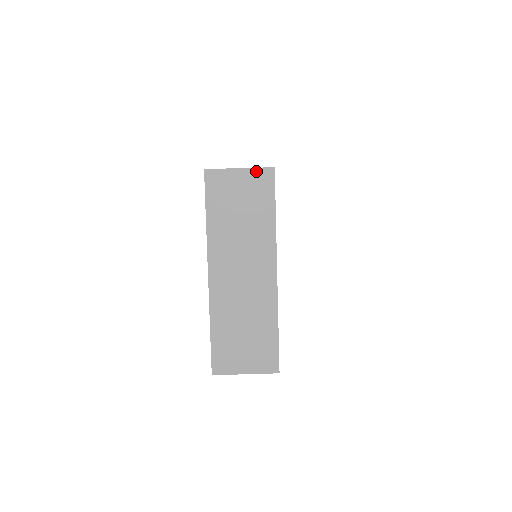
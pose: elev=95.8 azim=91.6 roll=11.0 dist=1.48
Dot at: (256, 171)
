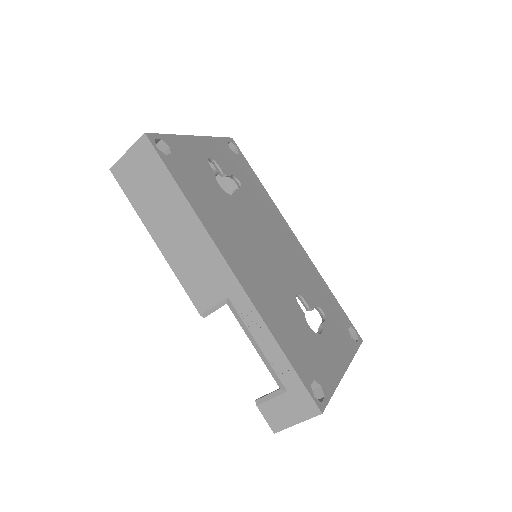
Dot at: (310, 418)
